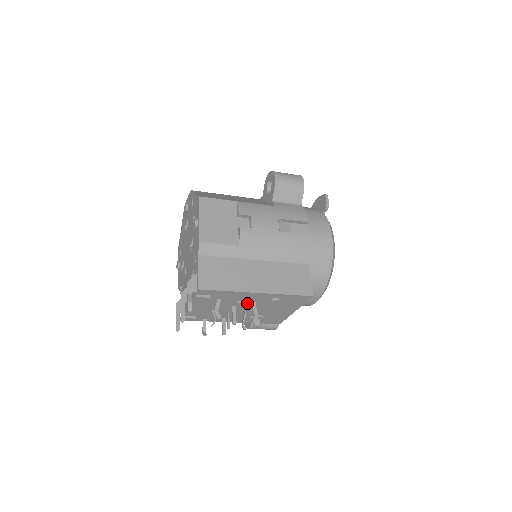
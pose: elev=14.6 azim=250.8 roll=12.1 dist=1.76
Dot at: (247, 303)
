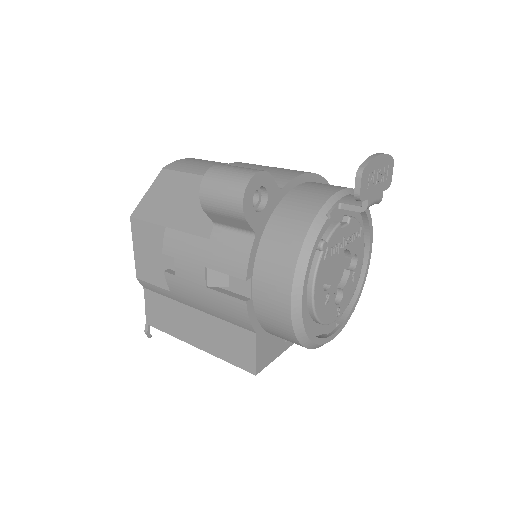
Dot at: occluded
